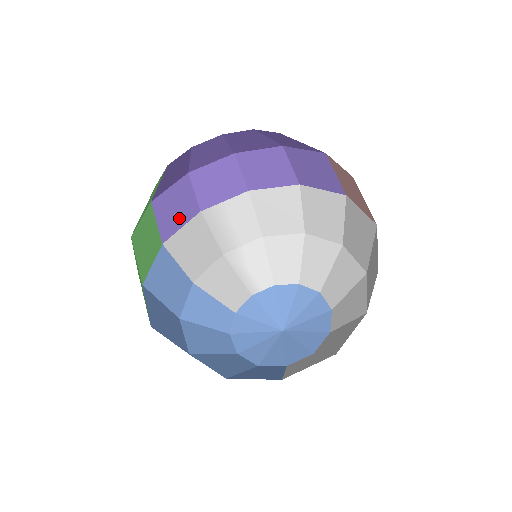
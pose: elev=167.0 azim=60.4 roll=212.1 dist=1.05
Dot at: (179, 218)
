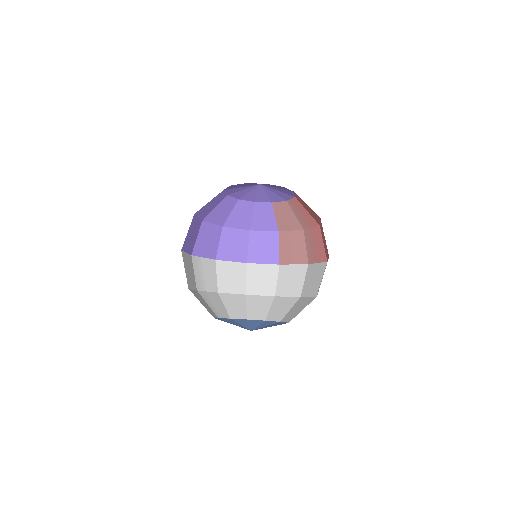
Dot at: (189, 244)
